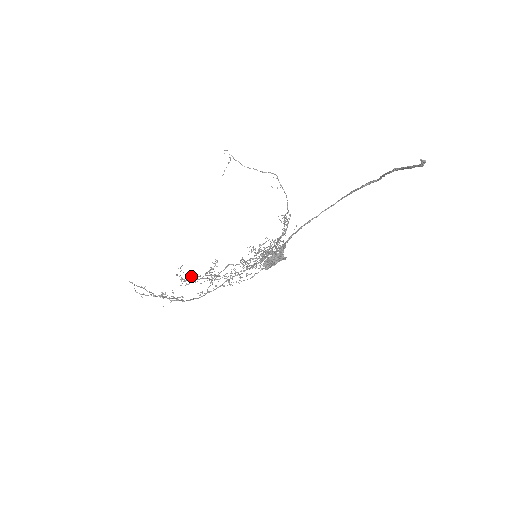
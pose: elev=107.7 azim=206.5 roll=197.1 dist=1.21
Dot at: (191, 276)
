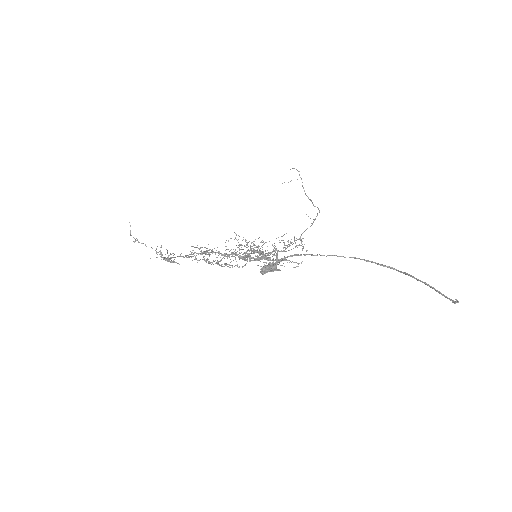
Dot at: (202, 253)
